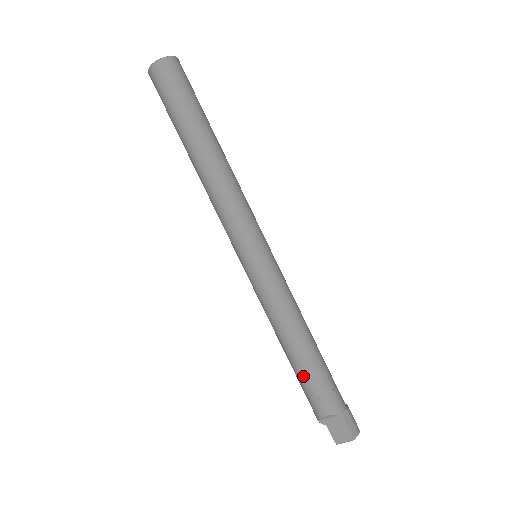
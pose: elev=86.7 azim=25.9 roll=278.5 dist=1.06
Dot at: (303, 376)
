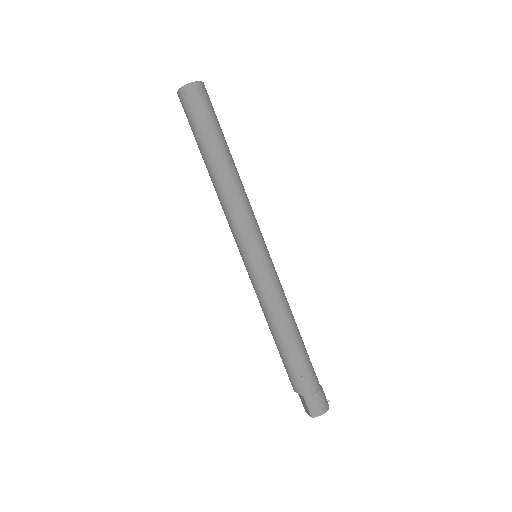
Dot at: (281, 357)
